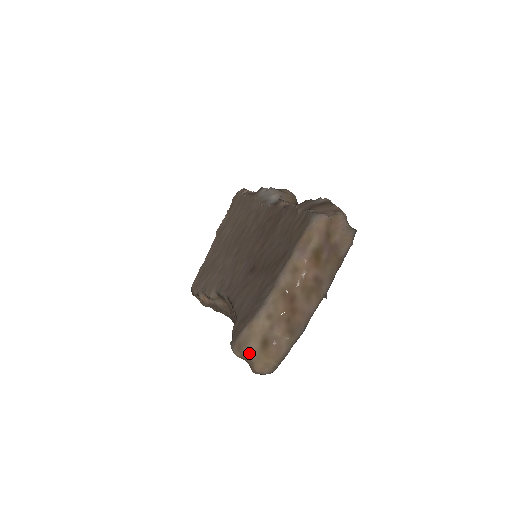
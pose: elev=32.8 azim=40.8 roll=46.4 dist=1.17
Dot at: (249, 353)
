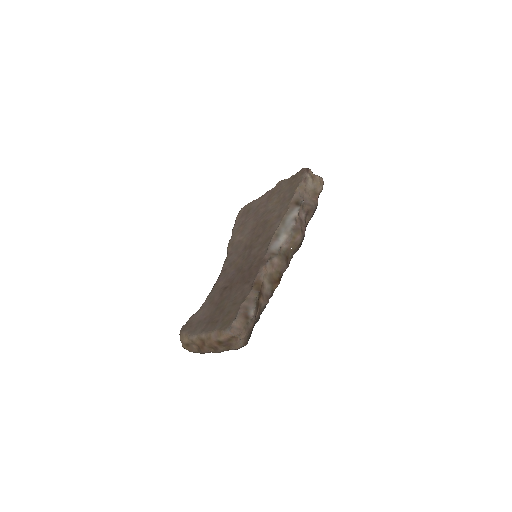
Dot at: (181, 342)
